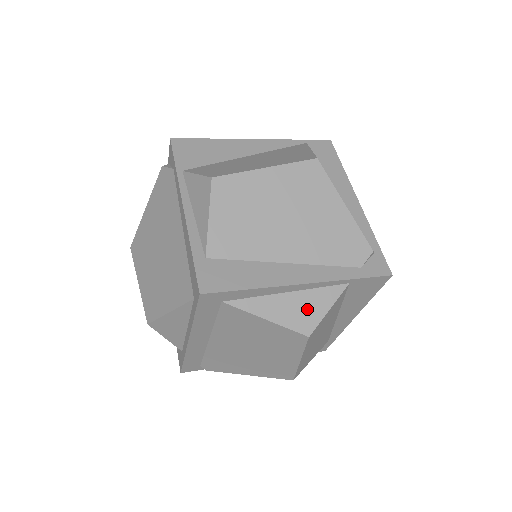
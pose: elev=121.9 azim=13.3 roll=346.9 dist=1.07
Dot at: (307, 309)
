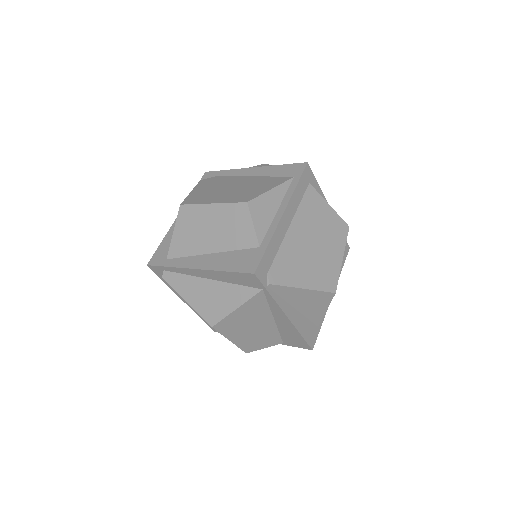
Dot at: occluded
